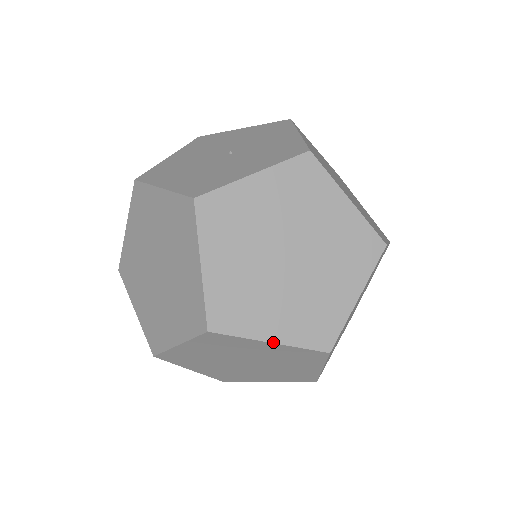
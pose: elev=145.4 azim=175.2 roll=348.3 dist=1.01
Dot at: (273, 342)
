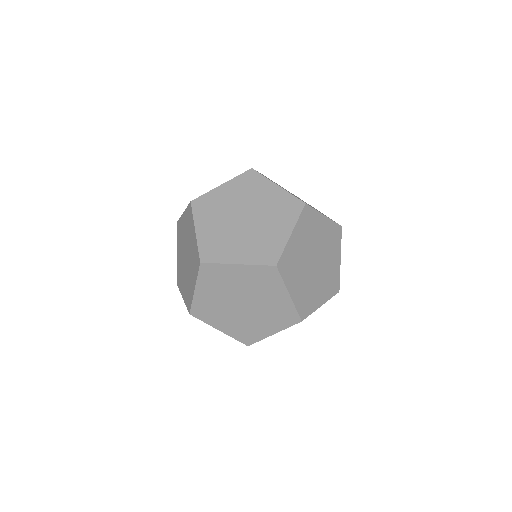
Dot at: (290, 295)
